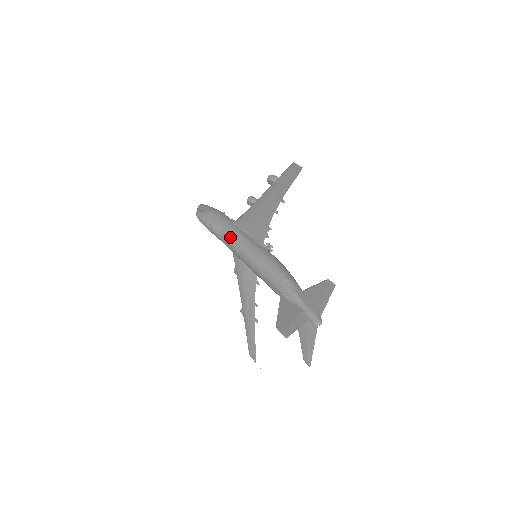
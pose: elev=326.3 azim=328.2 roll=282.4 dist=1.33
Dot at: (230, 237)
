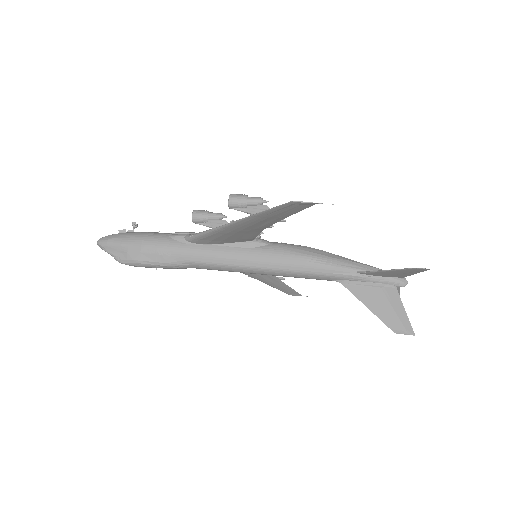
Dot at: (211, 266)
